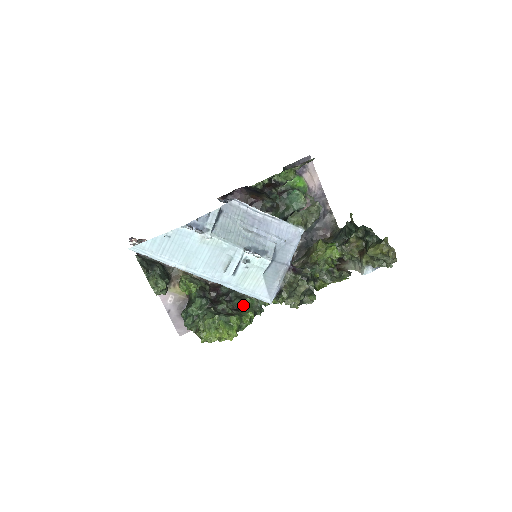
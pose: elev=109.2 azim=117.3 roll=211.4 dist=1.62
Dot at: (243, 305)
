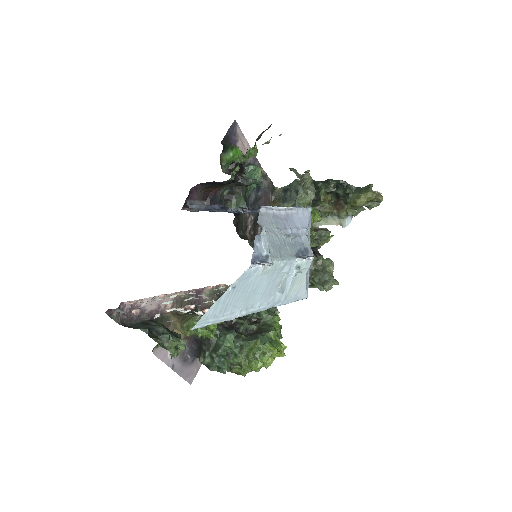
Dot at: (262, 313)
